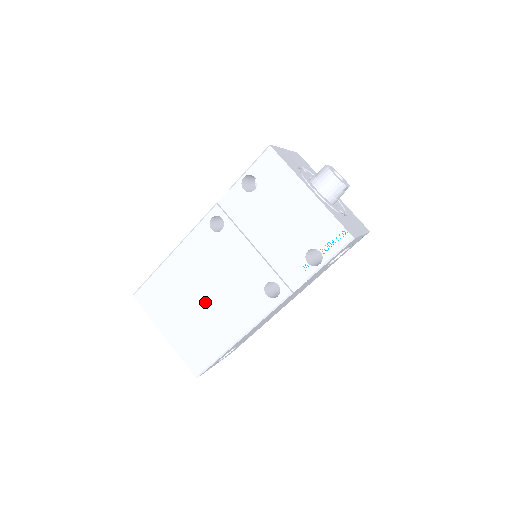
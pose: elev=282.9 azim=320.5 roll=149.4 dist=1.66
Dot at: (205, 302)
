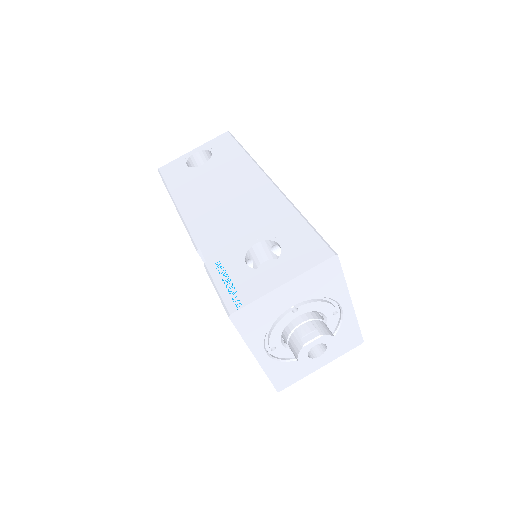
Dot at: occluded
